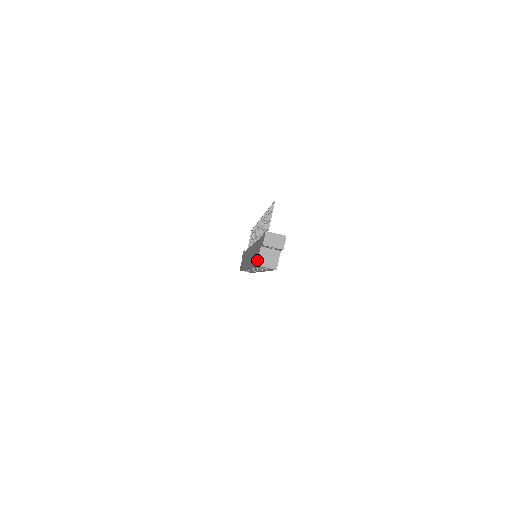
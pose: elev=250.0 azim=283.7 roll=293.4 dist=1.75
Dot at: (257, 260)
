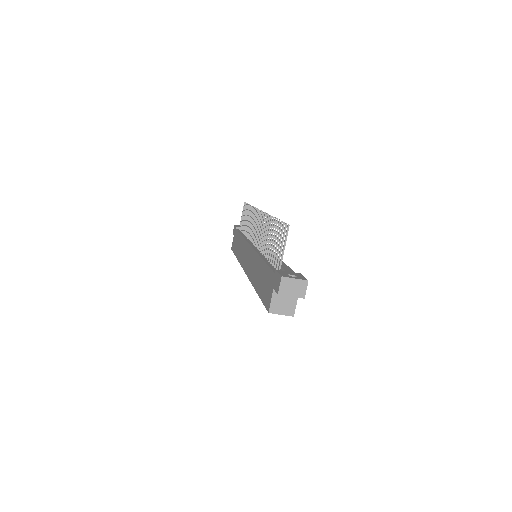
Dot at: (269, 305)
